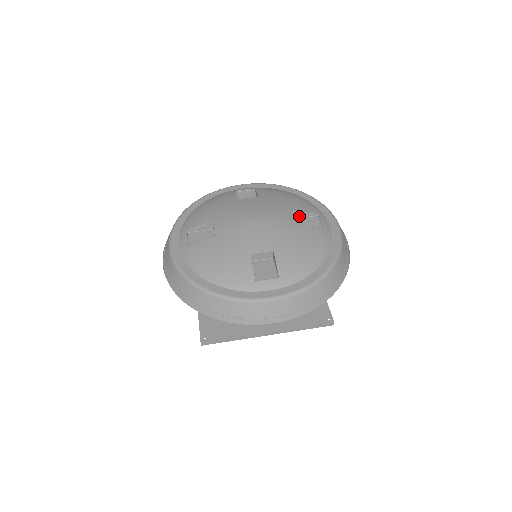
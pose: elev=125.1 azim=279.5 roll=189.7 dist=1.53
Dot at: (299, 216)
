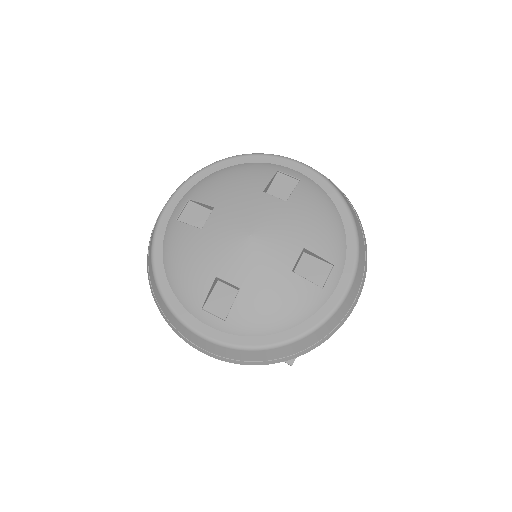
Dot at: (311, 254)
